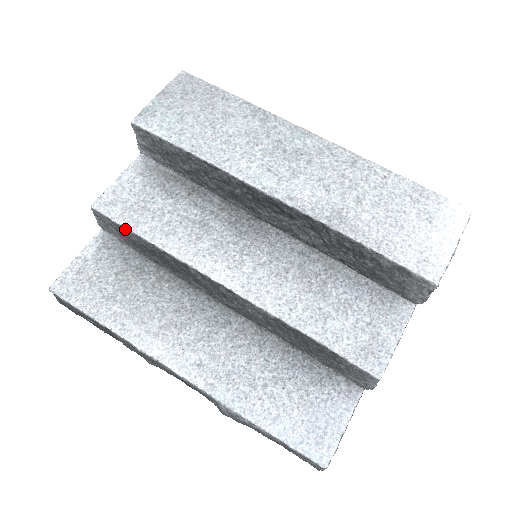
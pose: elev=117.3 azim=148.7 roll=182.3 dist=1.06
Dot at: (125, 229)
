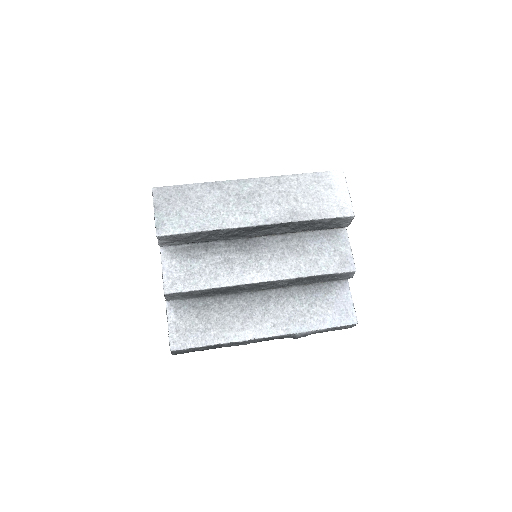
Dot at: (192, 292)
